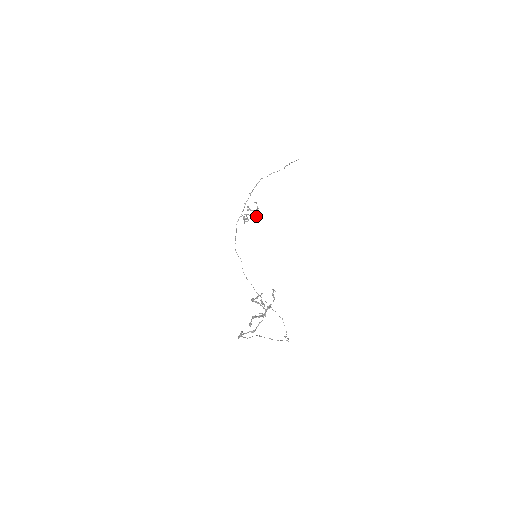
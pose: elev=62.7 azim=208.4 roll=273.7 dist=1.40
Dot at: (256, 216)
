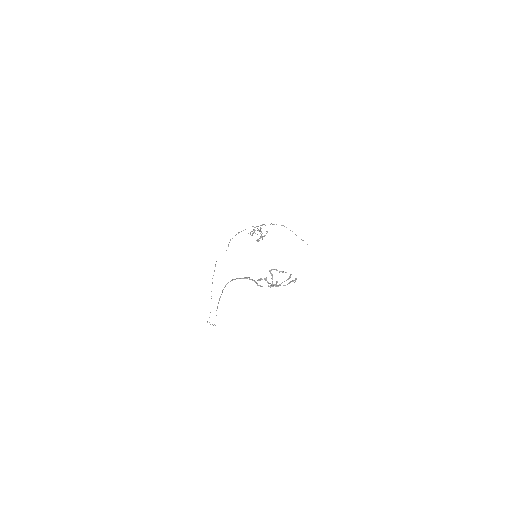
Dot at: occluded
